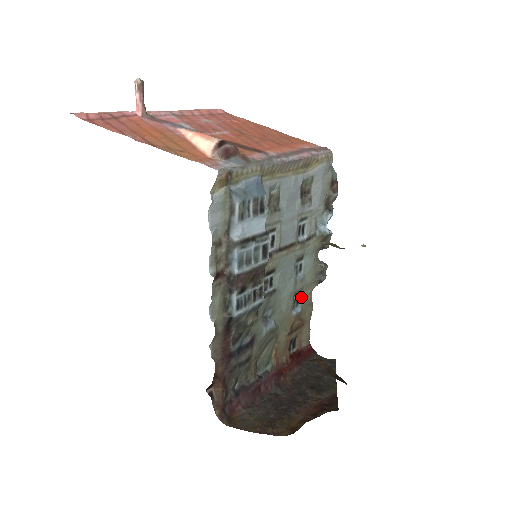
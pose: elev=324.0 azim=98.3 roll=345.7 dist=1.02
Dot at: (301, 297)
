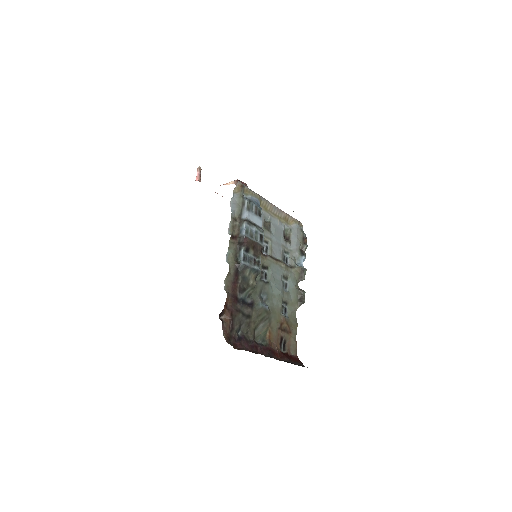
Dot at: (288, 309)
